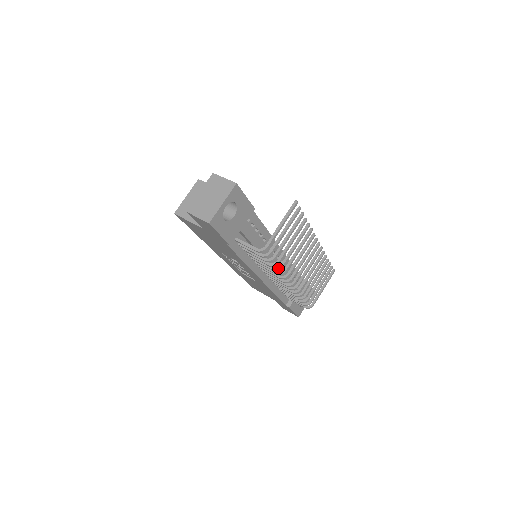
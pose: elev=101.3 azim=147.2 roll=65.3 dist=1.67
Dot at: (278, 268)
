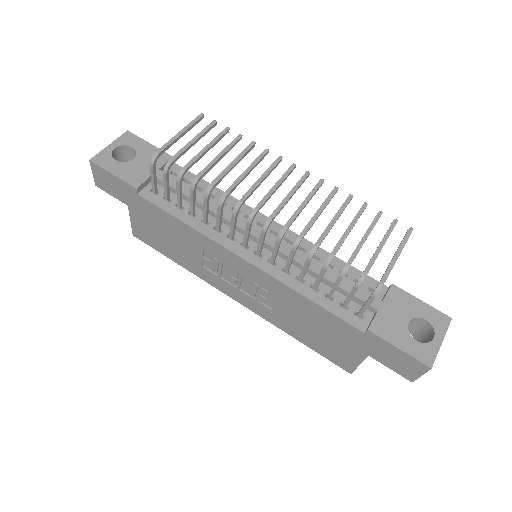
Dot at: (207, 189)
